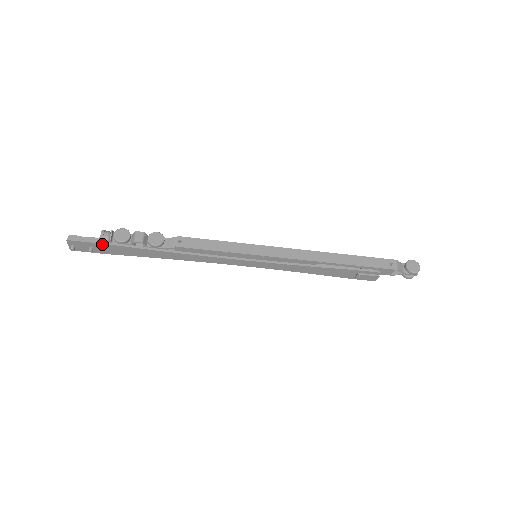
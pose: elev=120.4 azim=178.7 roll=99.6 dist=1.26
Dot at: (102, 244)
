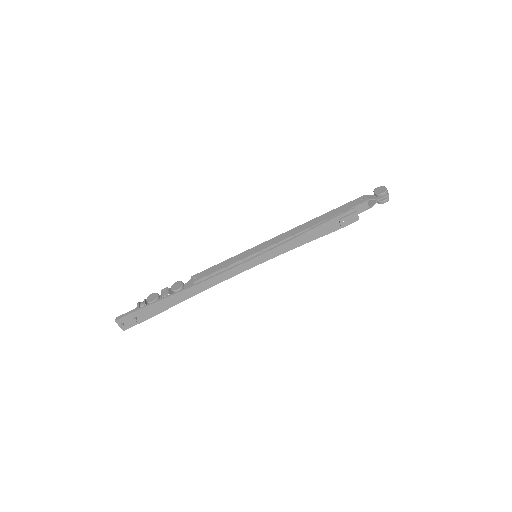
Dot at: (140, 310)
